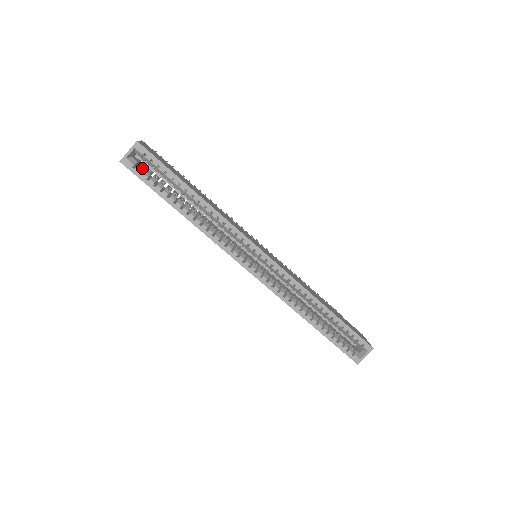
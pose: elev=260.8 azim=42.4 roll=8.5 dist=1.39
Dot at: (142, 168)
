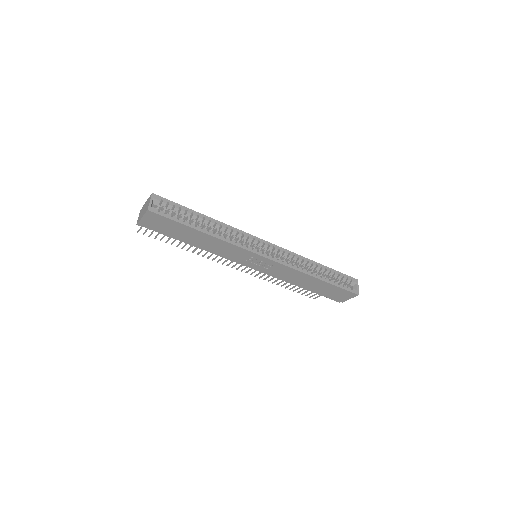
Dot at: (163, 211)
